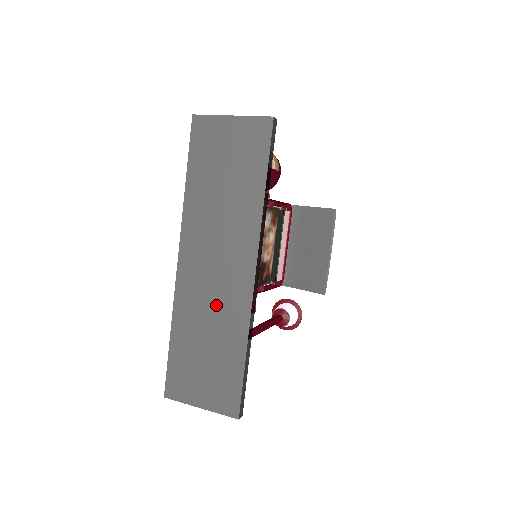
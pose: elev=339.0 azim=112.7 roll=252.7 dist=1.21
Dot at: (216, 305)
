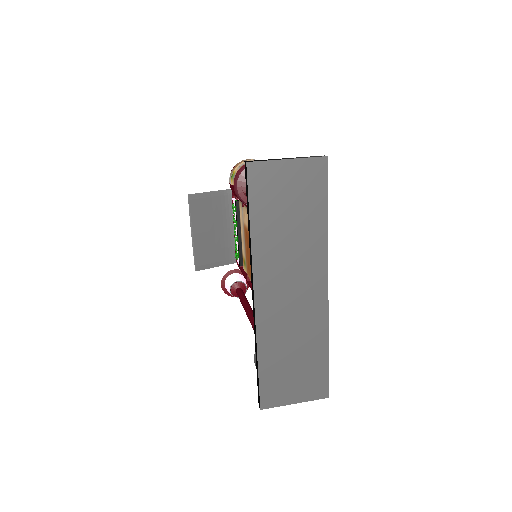
Dot at: (297, 323)
